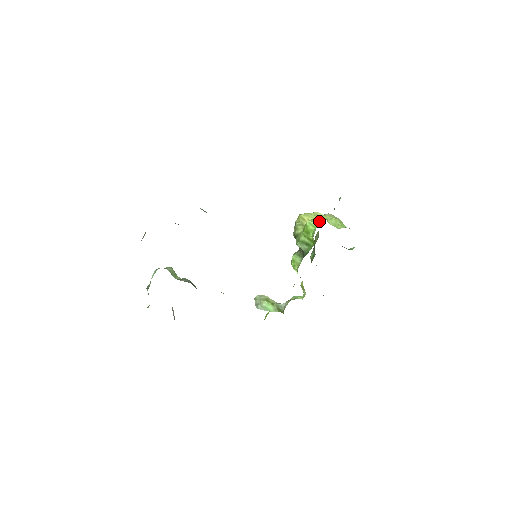
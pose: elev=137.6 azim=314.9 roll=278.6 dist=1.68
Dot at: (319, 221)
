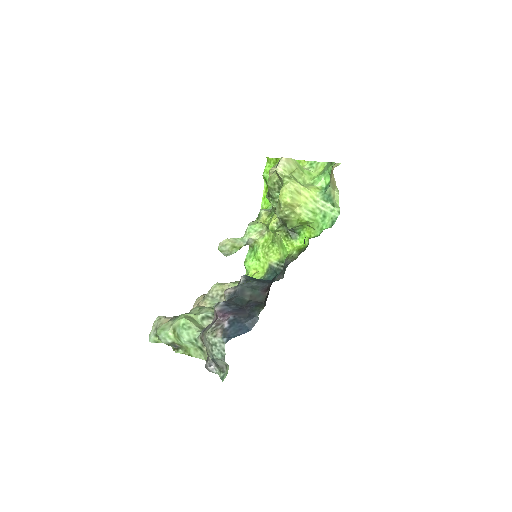
Dot at: (315, 211)
